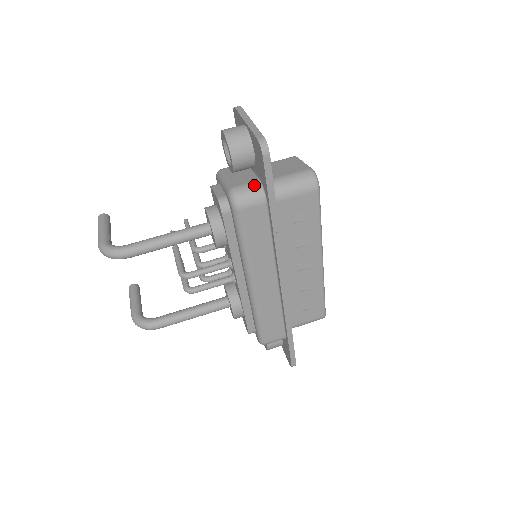
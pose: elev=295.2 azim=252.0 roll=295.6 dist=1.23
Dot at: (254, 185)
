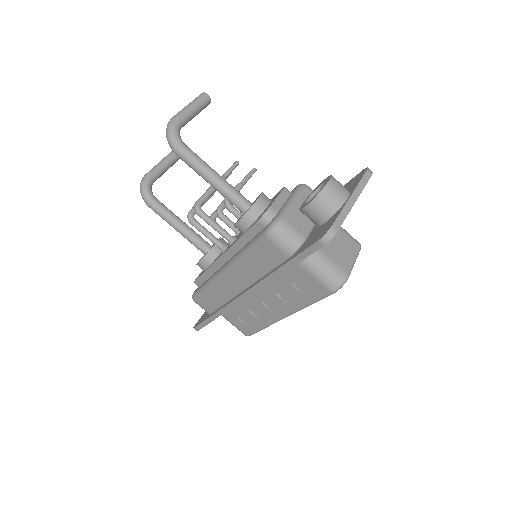
Dot at: (298, 237)
